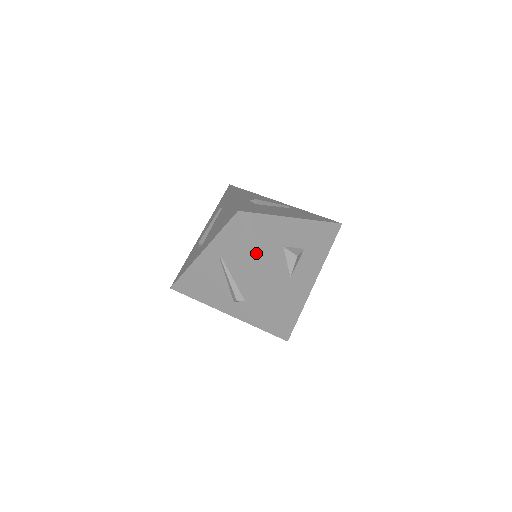
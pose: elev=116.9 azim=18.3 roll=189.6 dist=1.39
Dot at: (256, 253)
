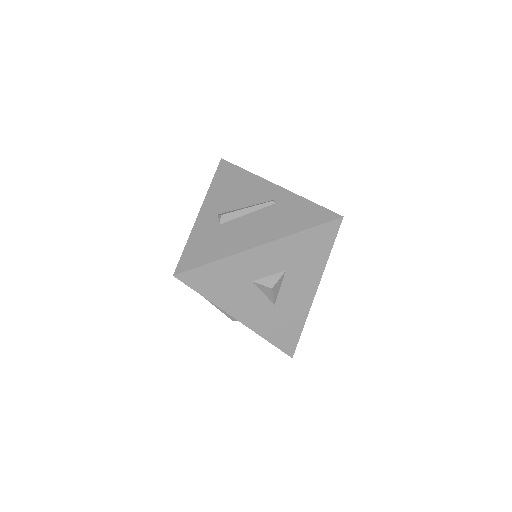
Dot at: (216, 302)
